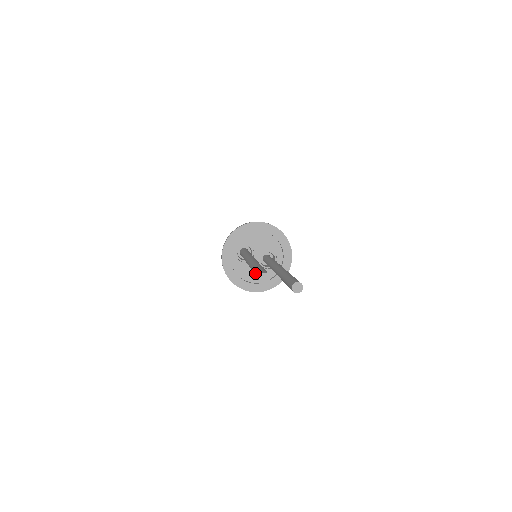
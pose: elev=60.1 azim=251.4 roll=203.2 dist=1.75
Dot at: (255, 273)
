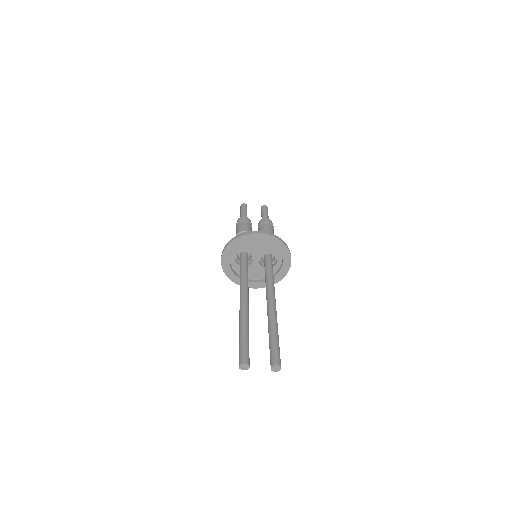
Dot at: (239, 348)
